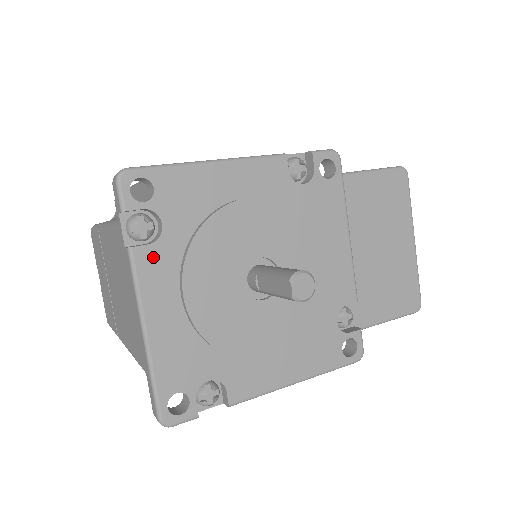
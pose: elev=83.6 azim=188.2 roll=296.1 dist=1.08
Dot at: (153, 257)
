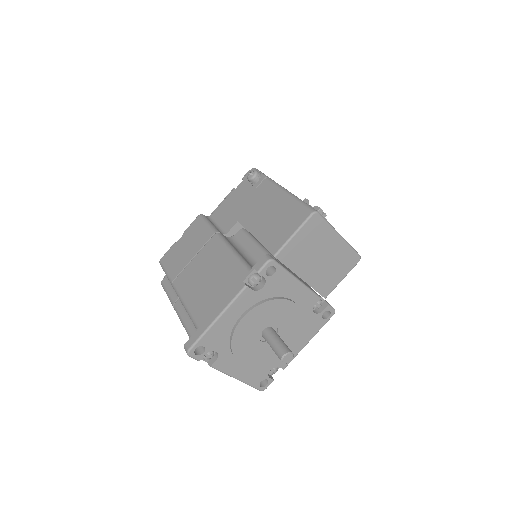
Dot at: (221, 362)
